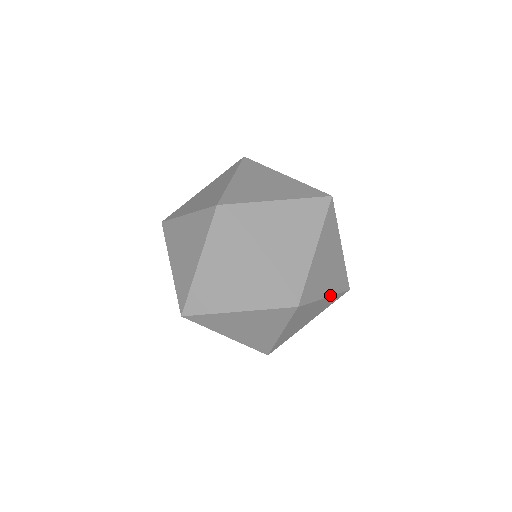
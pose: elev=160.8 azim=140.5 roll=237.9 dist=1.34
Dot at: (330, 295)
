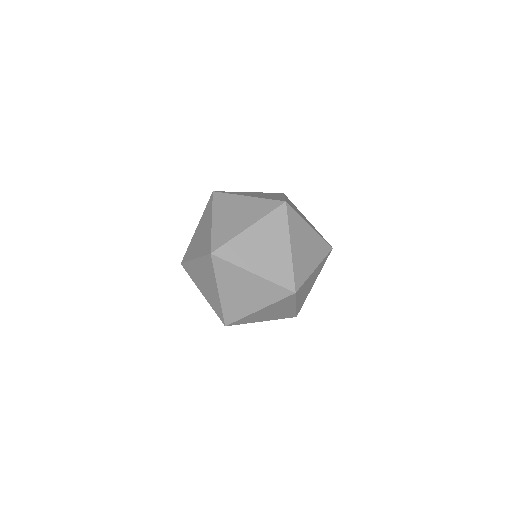
Dot at: occluded
